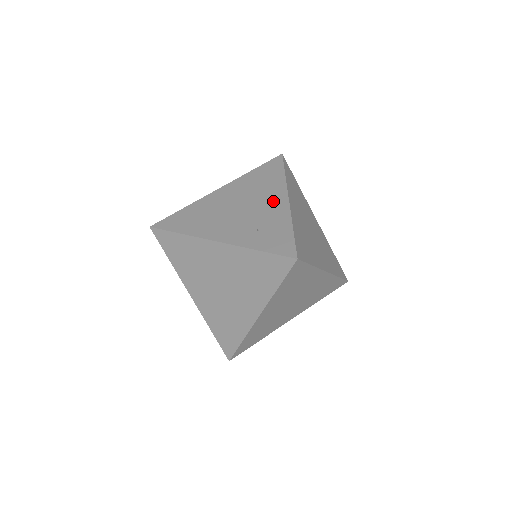
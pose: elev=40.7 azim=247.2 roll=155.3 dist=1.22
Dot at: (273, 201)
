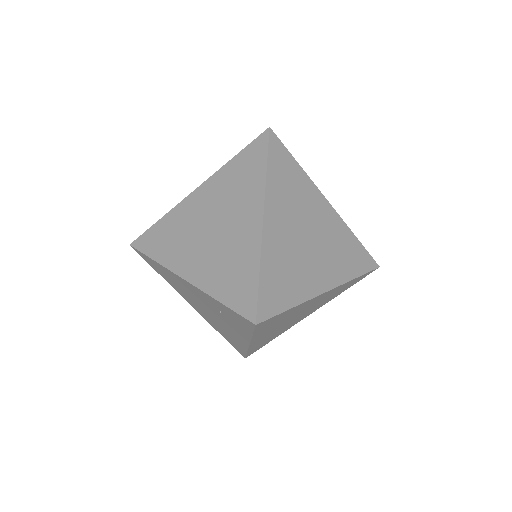
Dot at: occluded
